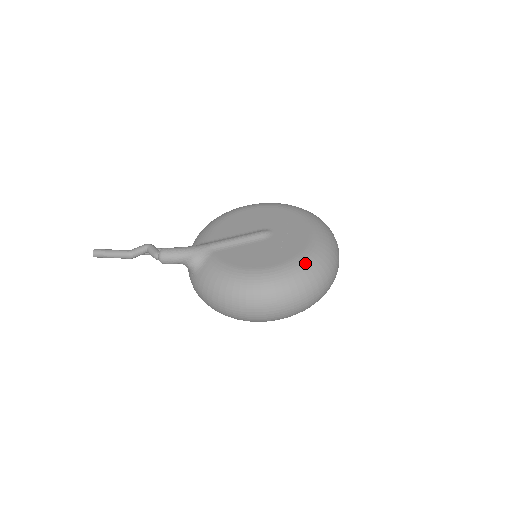
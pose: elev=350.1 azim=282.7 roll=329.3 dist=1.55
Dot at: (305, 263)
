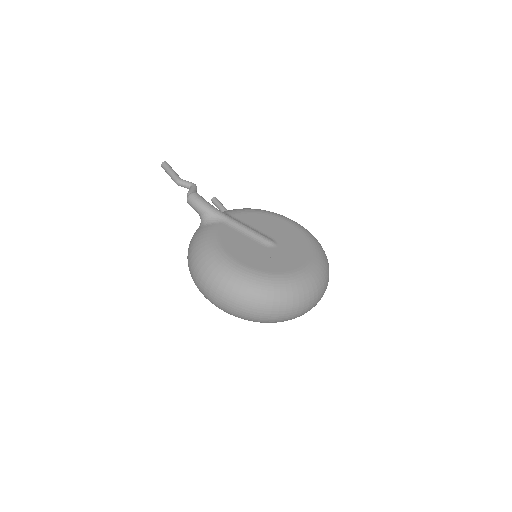
Dot at: (263, 281)
